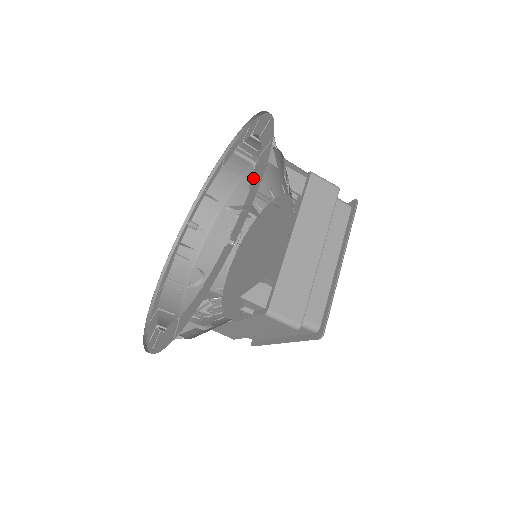
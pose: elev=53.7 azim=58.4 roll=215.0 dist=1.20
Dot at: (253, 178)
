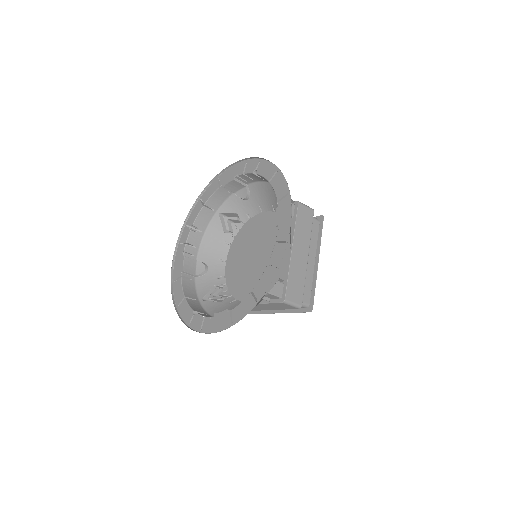
Dot at: (278, 219)
